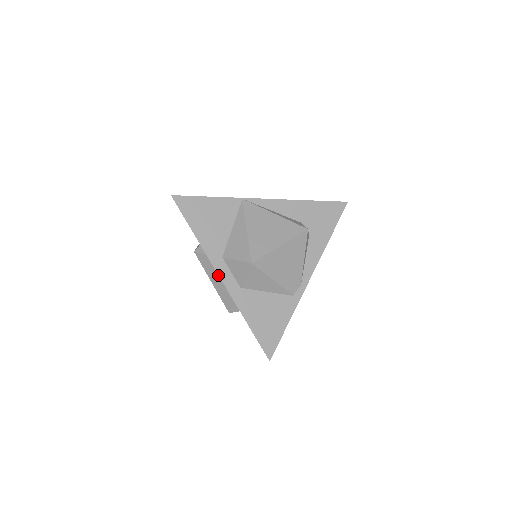
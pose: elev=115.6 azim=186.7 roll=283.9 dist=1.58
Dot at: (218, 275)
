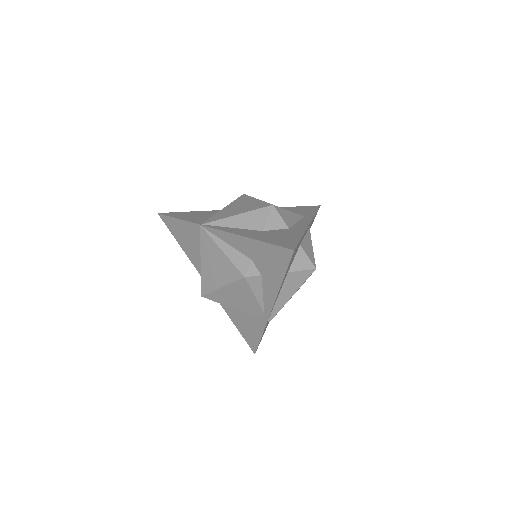
Dot at: occluded
